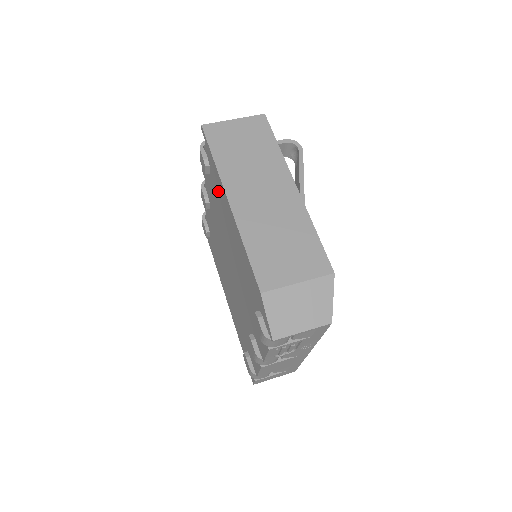
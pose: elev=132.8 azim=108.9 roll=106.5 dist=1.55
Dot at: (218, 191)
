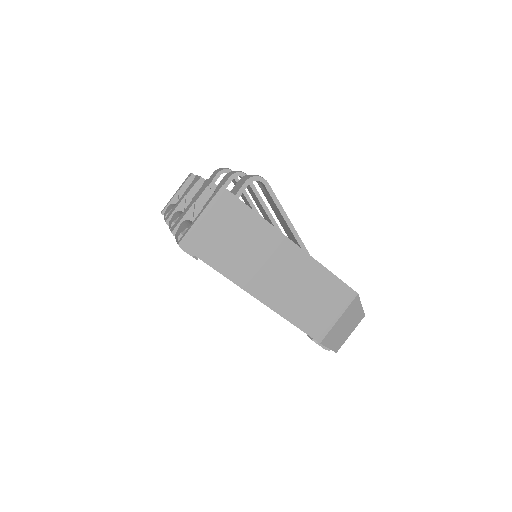
Dot at: occluded
